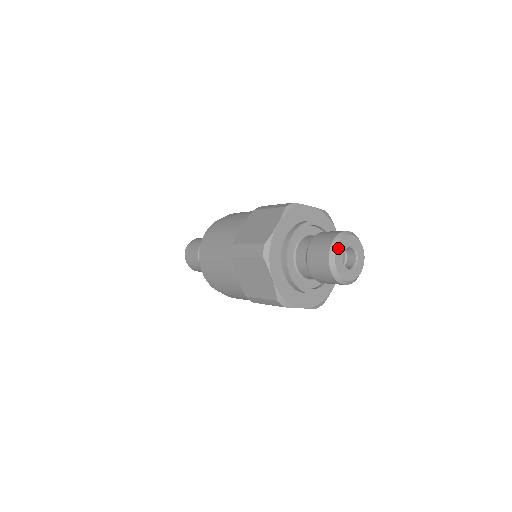
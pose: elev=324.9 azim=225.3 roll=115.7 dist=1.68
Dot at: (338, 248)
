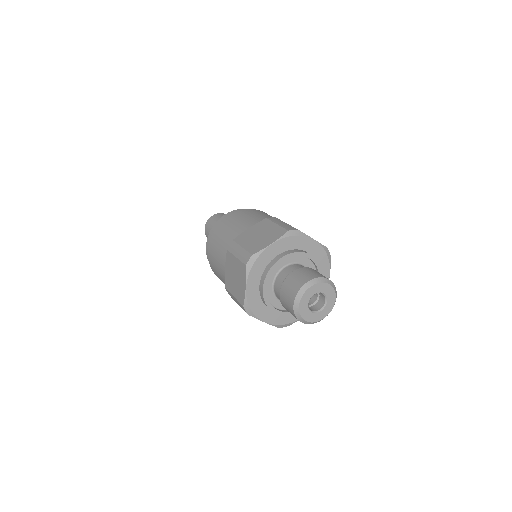
Dot at: (309, 290)
